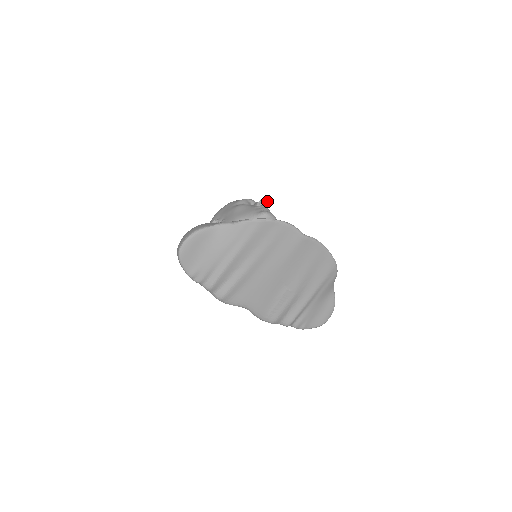
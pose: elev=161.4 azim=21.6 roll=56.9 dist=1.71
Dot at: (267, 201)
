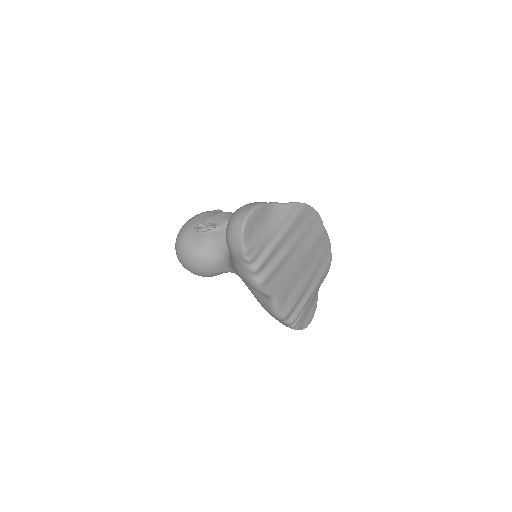
Dot at: occluded
